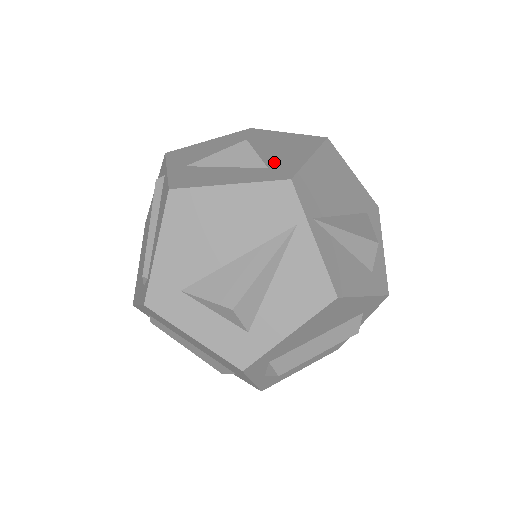
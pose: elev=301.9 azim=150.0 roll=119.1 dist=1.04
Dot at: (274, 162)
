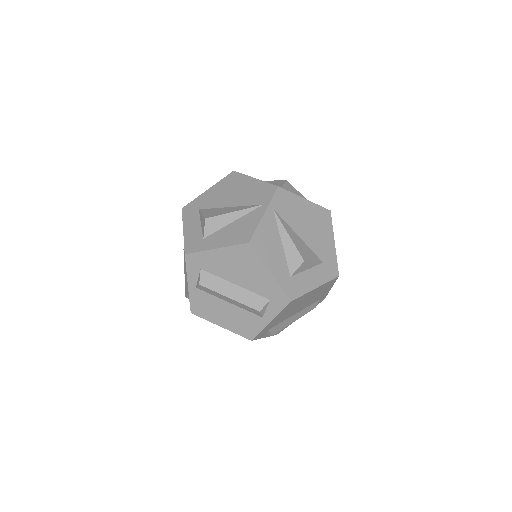
Dot at: occluded
